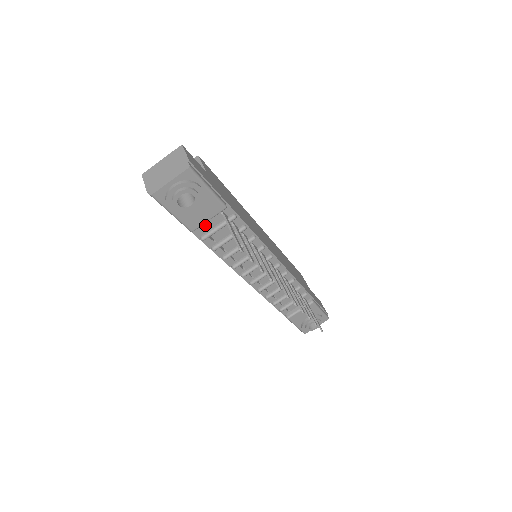
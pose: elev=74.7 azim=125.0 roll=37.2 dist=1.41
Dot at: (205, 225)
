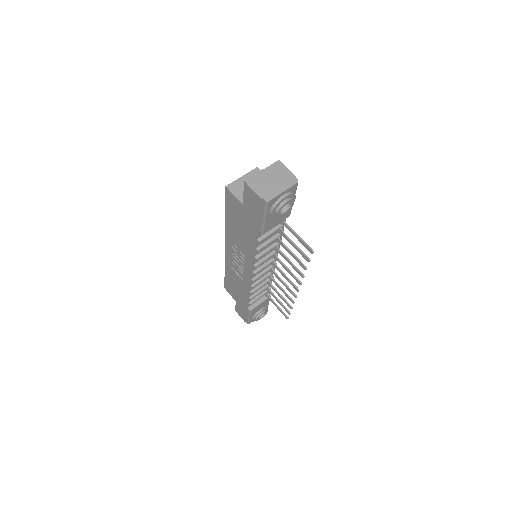
Dot at: occluded
